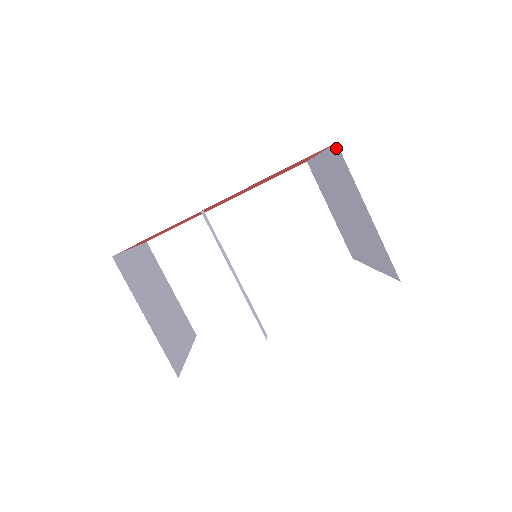
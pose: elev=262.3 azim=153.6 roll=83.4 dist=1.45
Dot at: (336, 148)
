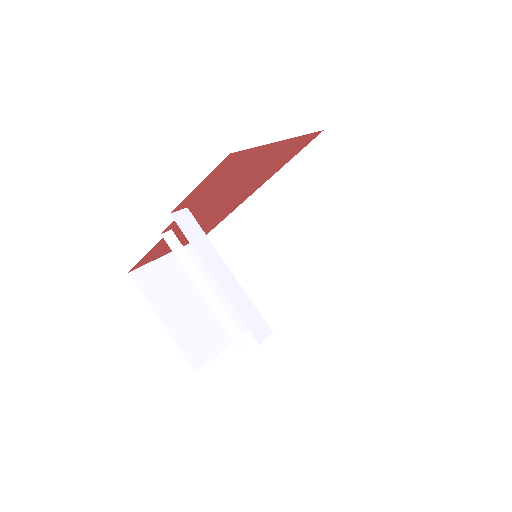
Dot at: occluded
